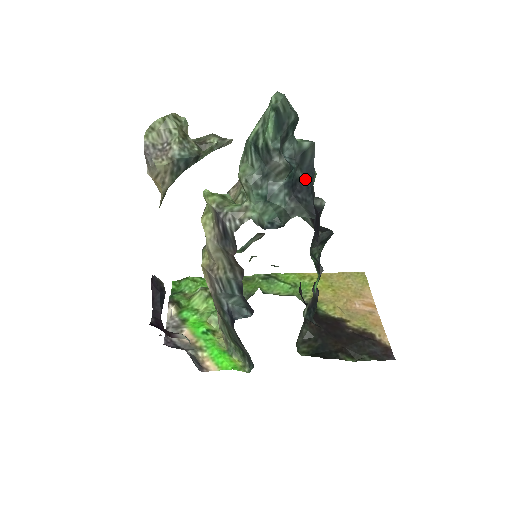
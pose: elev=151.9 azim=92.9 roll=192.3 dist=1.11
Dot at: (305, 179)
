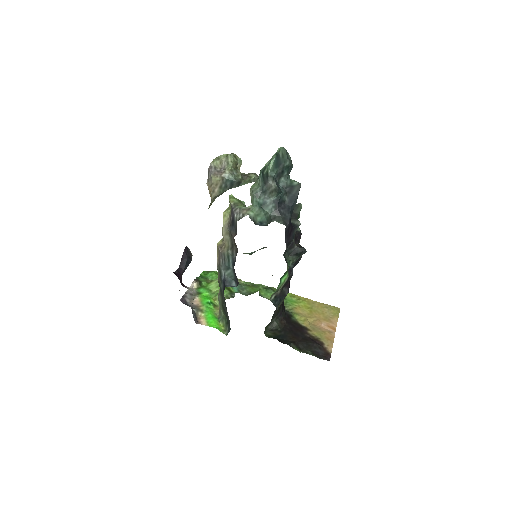
Dot at: (289, 203)
